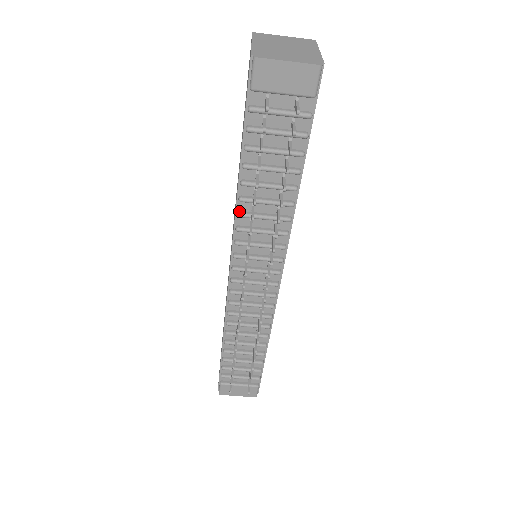
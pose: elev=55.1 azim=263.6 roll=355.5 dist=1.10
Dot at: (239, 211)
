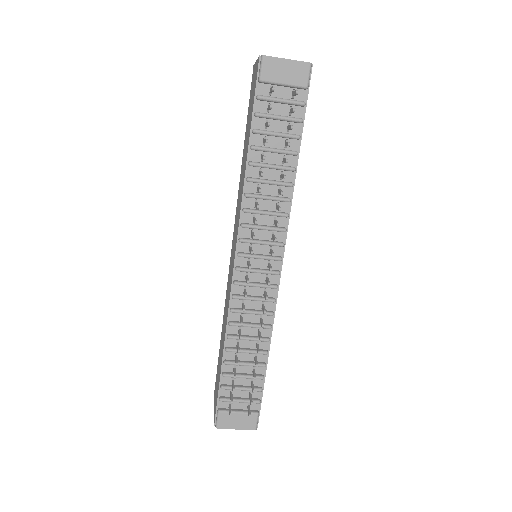
Dot at: (246, 192)
